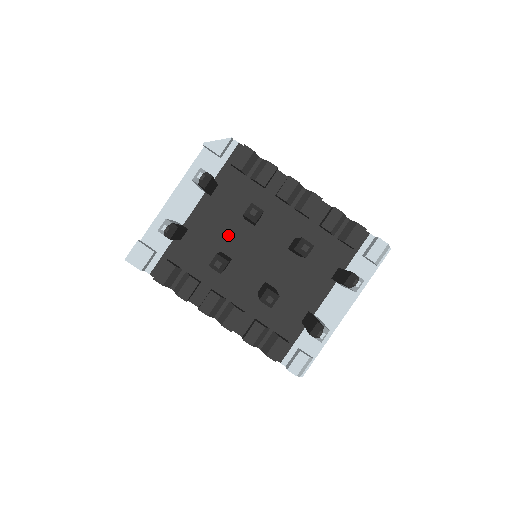
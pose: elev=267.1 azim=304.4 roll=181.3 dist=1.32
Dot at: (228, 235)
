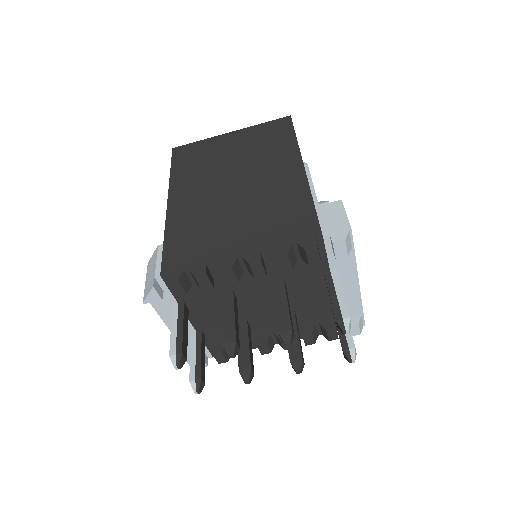
Dot at: occluded
